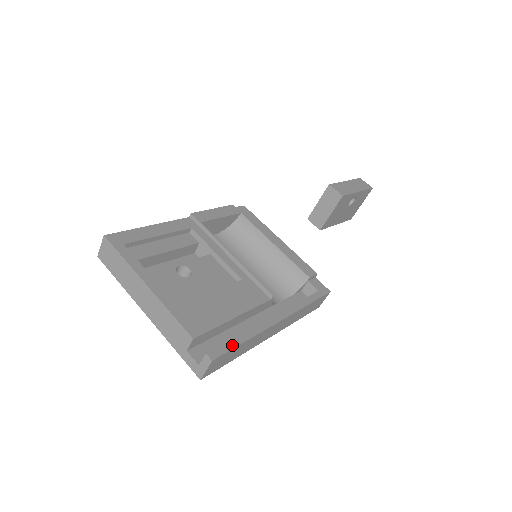
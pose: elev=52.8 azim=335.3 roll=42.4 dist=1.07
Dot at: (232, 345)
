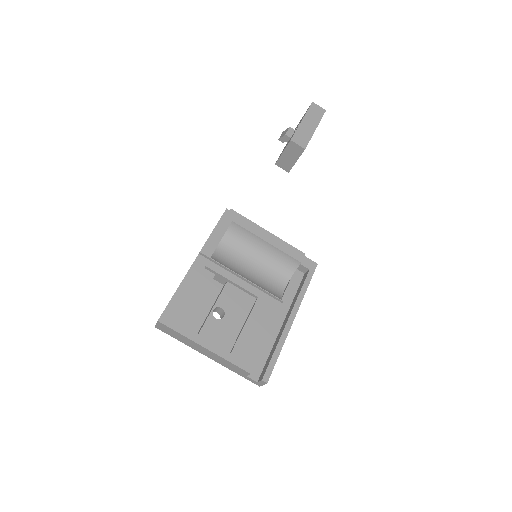
Dot at: (273, 363)
